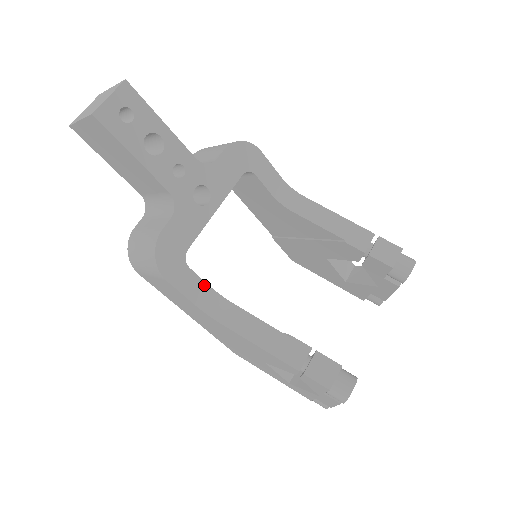
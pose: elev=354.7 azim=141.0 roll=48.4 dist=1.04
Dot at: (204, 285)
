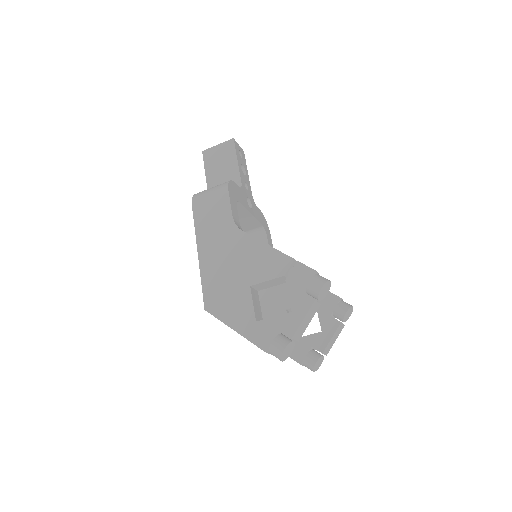
Dot at: (238, 219)
